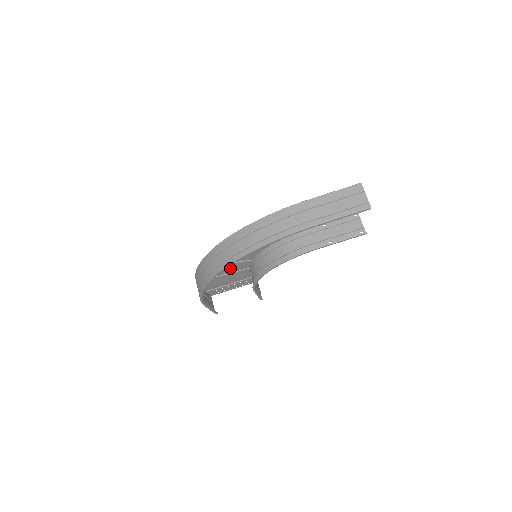
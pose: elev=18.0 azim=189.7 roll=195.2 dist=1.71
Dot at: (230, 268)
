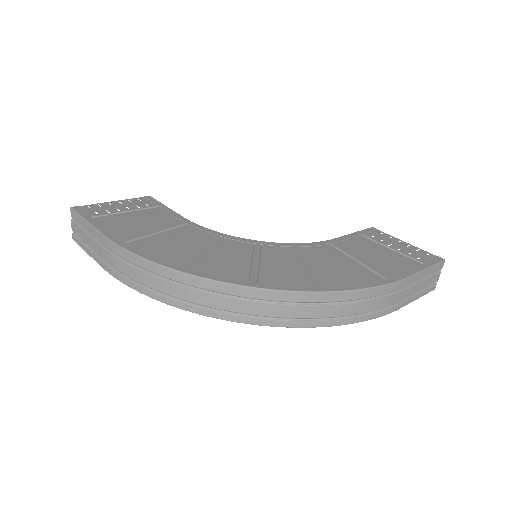
Dot at: (188, 239)
